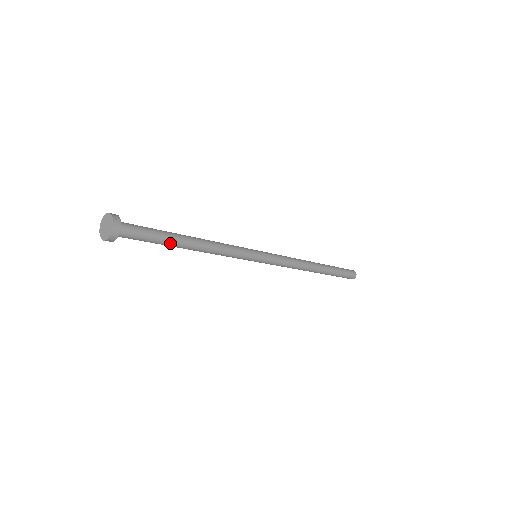
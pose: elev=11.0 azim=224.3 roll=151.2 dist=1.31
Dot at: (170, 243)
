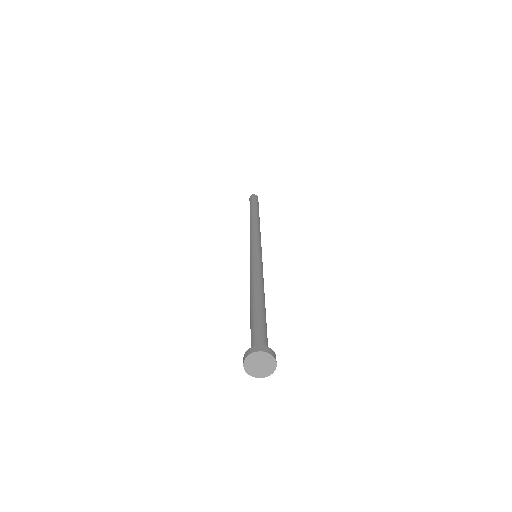
Dot at: occluded
